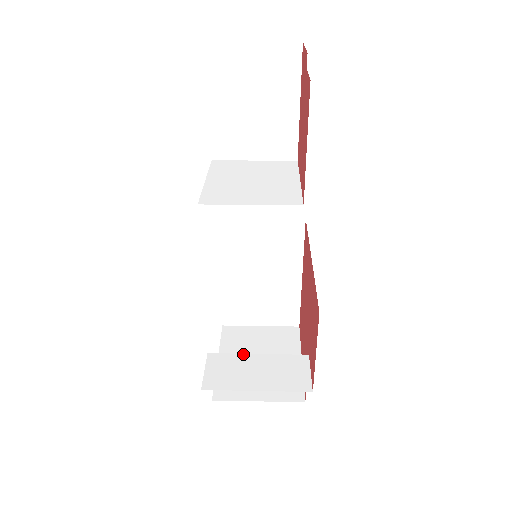
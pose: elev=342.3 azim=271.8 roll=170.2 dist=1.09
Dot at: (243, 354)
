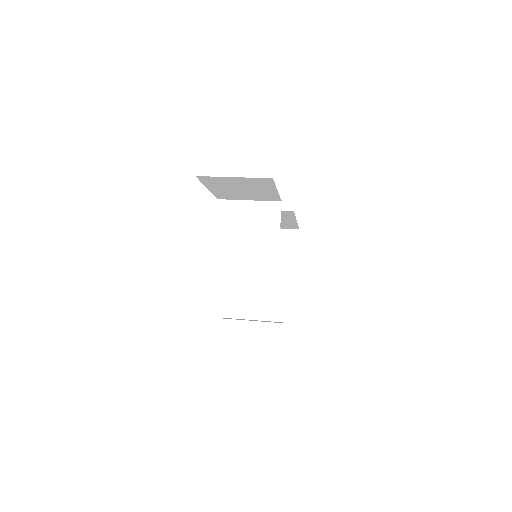
Dot at: (254, 292)
